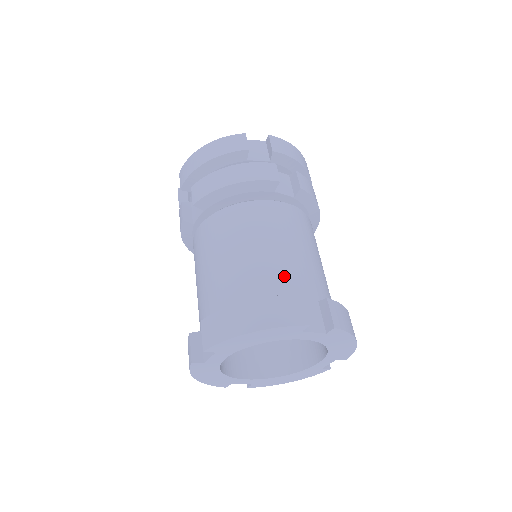
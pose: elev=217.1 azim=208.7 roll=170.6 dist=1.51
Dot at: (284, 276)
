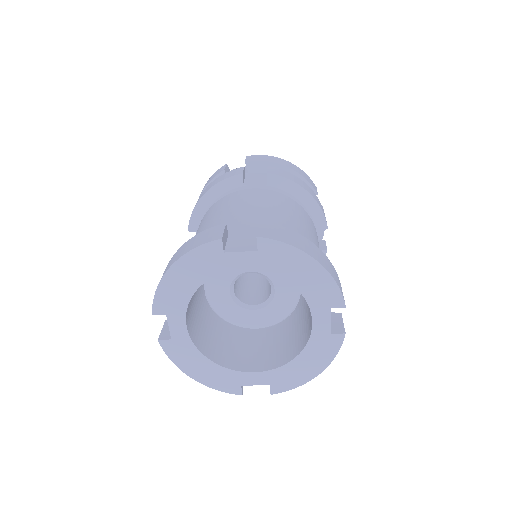
Dot at: occluded
